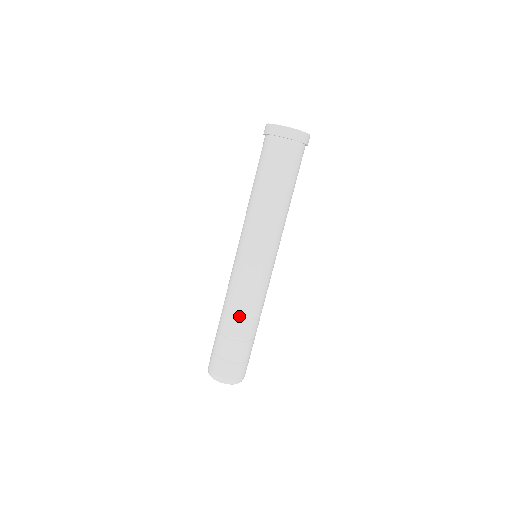
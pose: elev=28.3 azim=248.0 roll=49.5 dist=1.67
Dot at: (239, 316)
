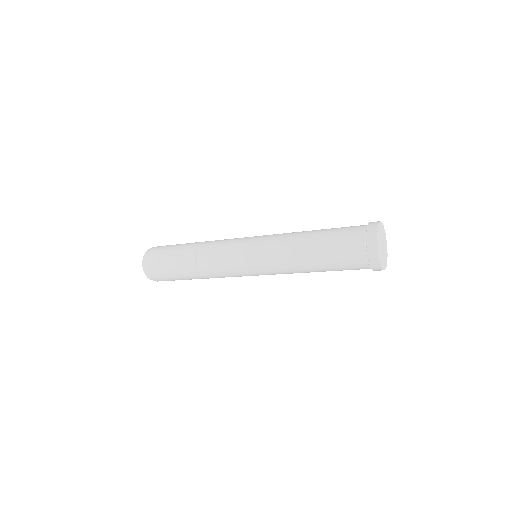
Dot at: (202, 275)
